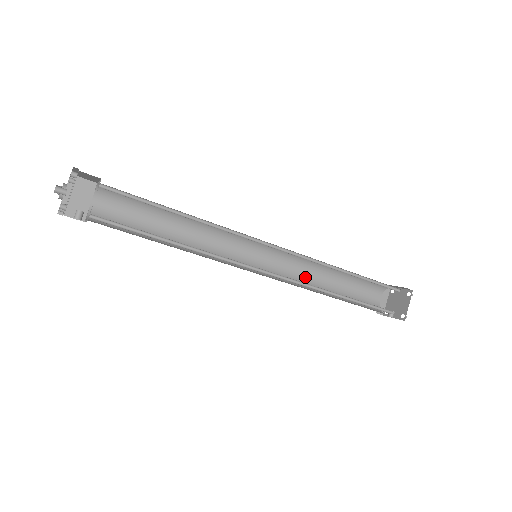
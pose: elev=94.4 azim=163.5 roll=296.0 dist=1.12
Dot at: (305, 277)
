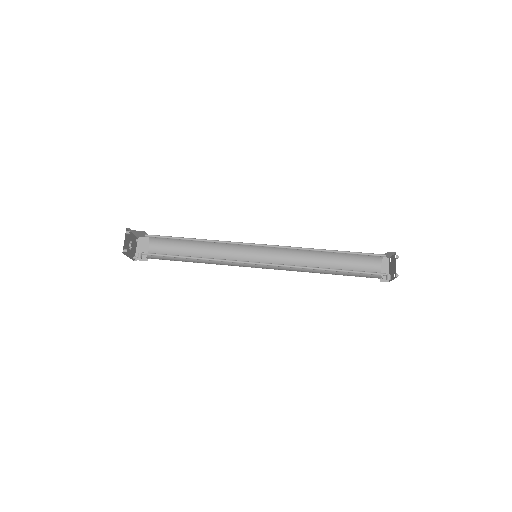
Dot at: (305, 265)
